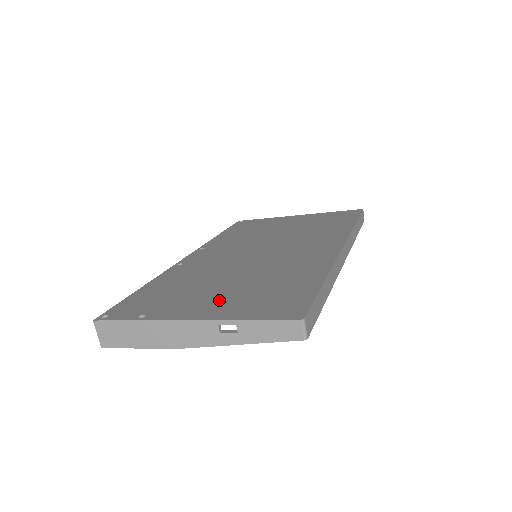
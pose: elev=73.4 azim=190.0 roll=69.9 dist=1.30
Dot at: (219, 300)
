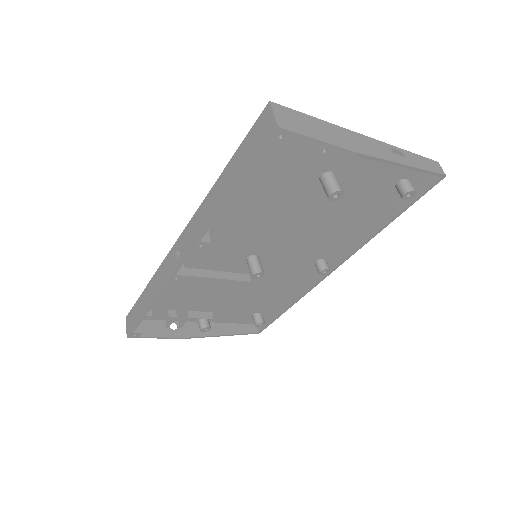
Dot at: (347, 169)
